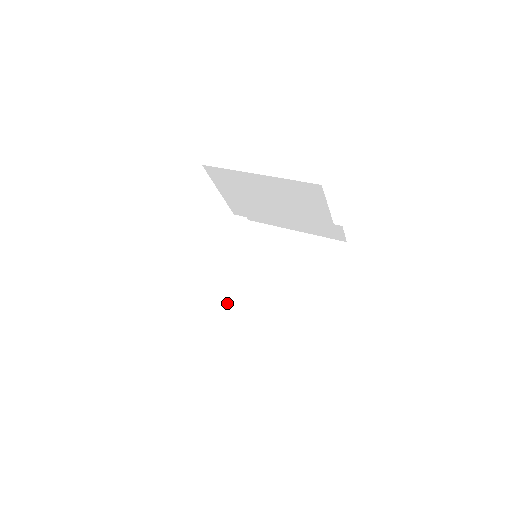
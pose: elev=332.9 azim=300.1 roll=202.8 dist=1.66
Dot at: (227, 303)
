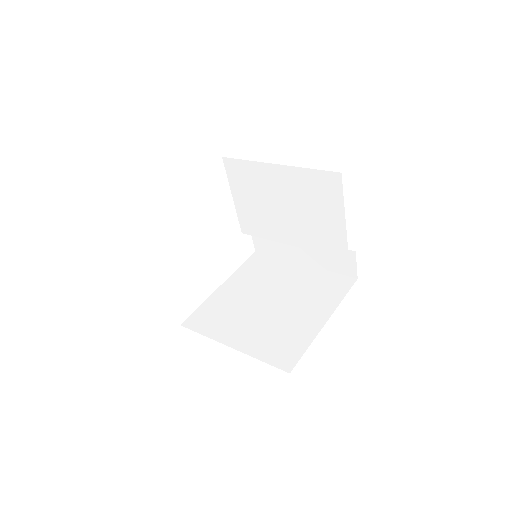
Dot at: (211, 318)
